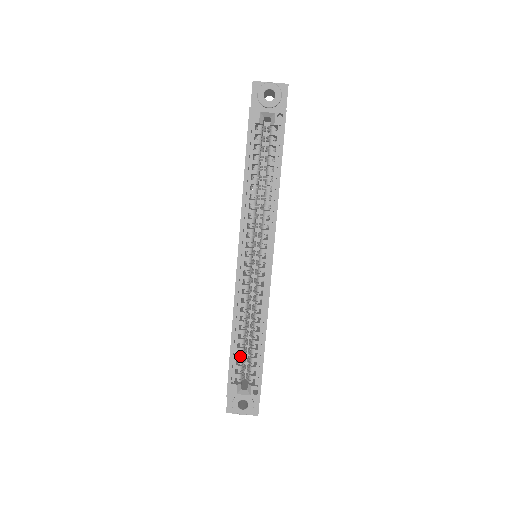
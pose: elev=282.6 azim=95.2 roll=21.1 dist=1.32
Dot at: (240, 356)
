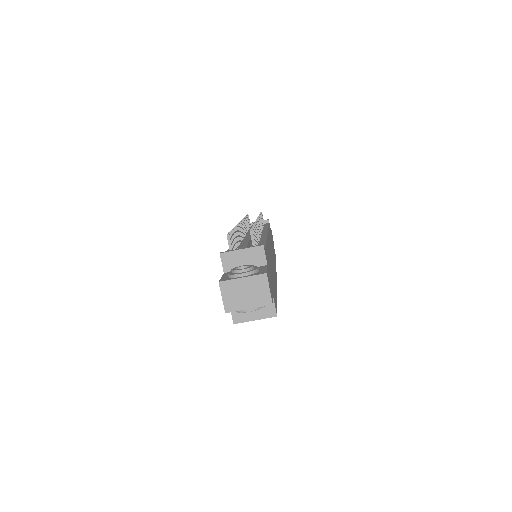
Dot at: occluded
